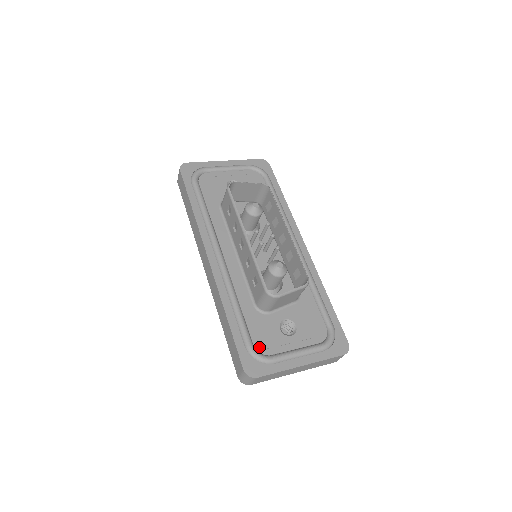
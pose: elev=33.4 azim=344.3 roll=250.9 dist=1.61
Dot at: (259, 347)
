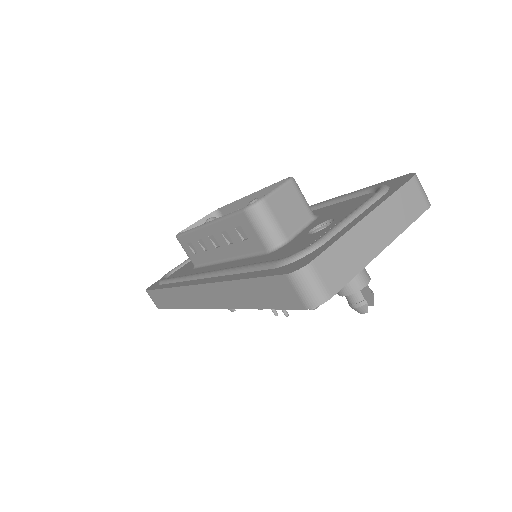
Dot at: occluded
